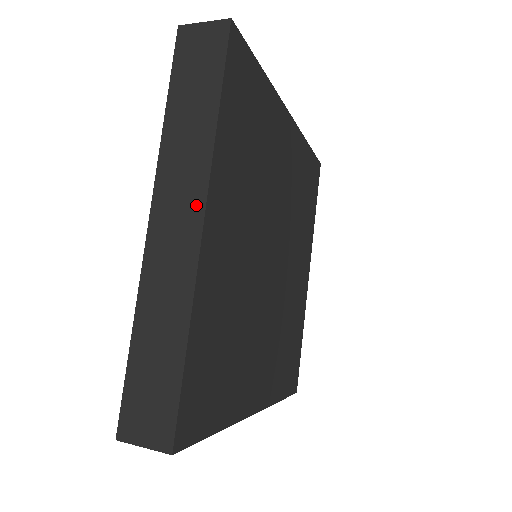
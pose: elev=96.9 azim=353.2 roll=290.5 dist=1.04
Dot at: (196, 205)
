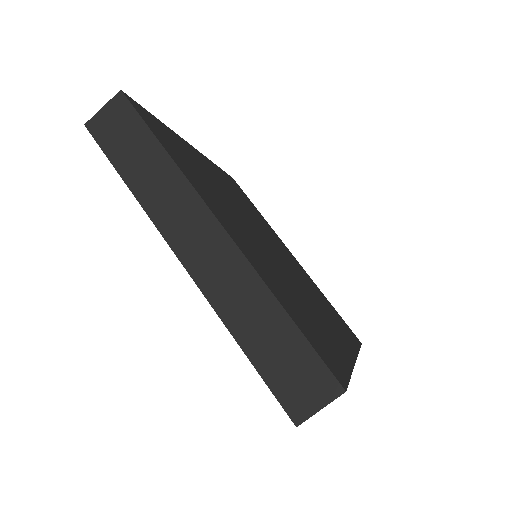
Dot at: (205, 219)
